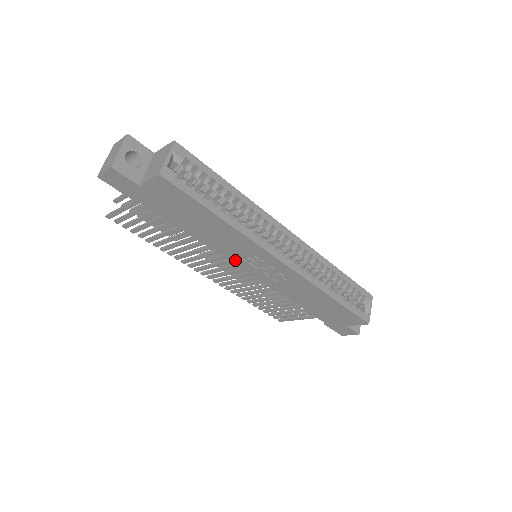
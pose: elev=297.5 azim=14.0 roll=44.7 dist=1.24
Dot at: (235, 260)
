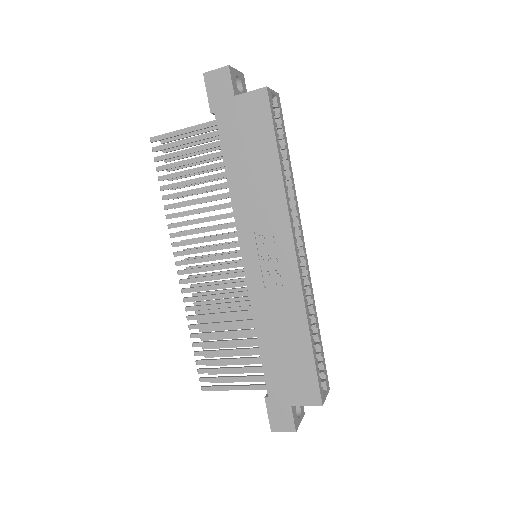
Dot at: (244, 235)
